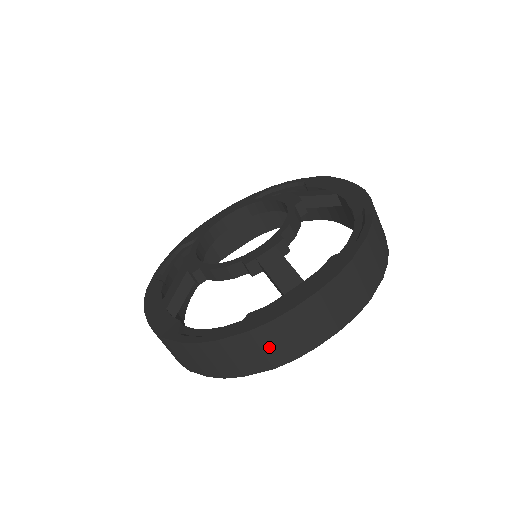
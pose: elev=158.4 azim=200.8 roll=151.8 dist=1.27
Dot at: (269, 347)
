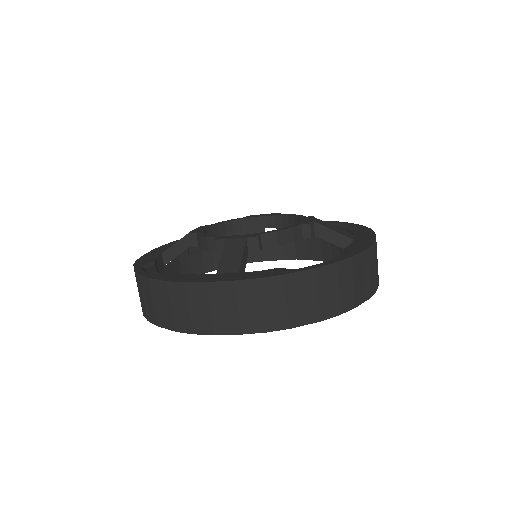
Dot at: (177, 307)
